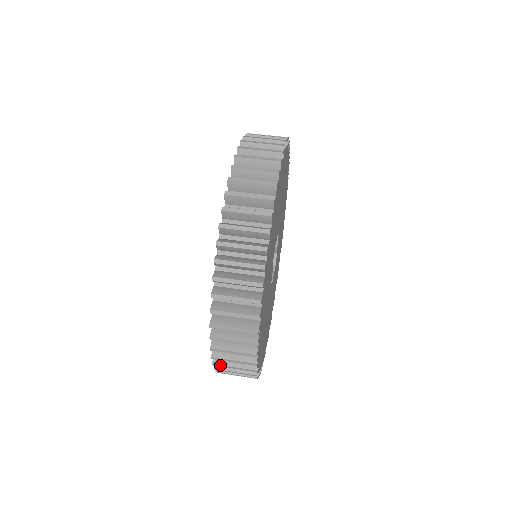
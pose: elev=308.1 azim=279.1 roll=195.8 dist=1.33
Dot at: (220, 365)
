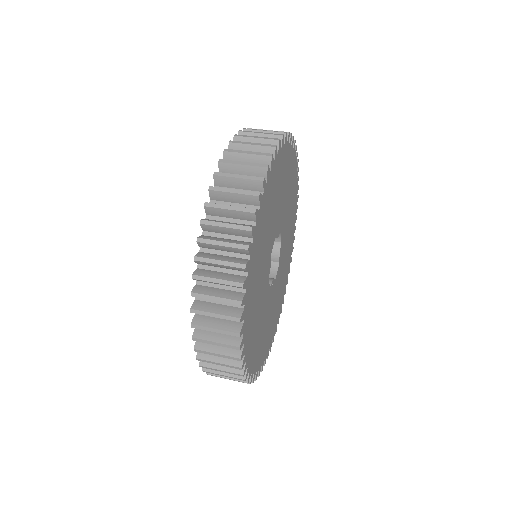
Dot at: (200, 339)
